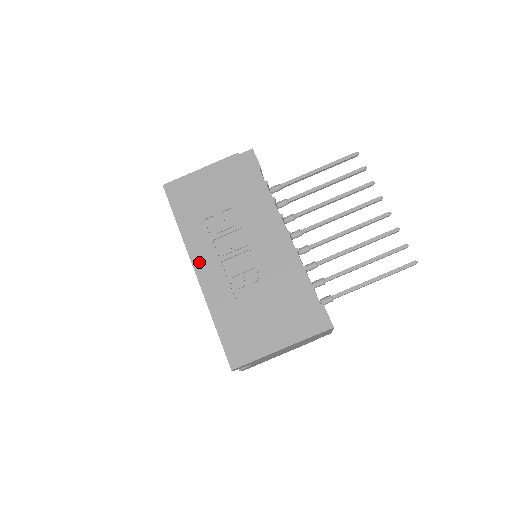
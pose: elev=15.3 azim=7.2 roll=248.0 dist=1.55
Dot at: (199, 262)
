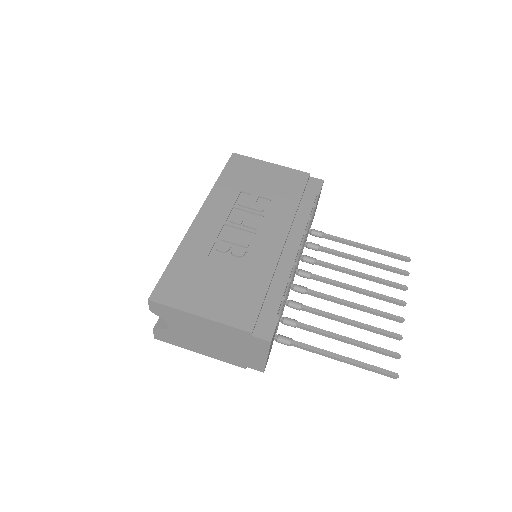
Dot at: (207, 212)
